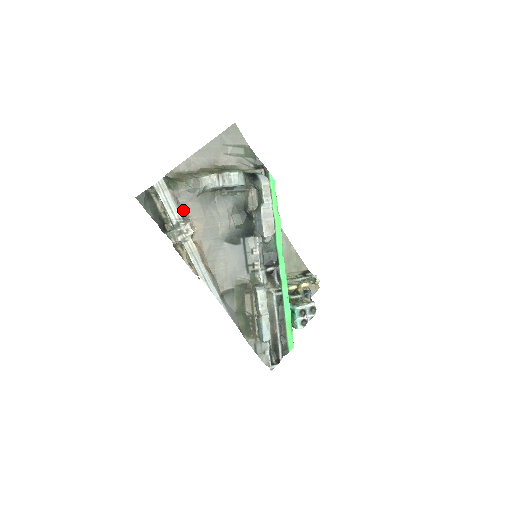
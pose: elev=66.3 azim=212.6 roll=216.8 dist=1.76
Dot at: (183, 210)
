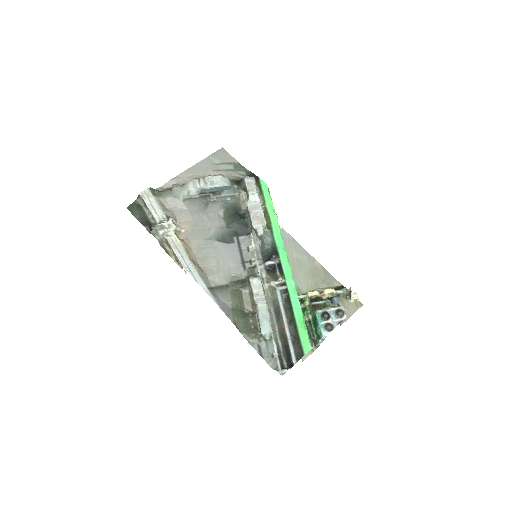
Dot at: (170, 214)
